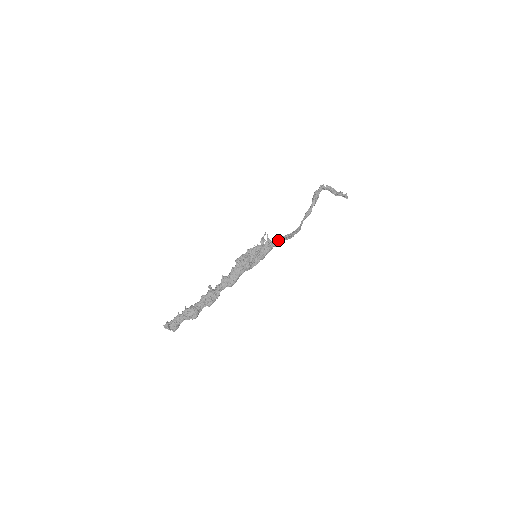
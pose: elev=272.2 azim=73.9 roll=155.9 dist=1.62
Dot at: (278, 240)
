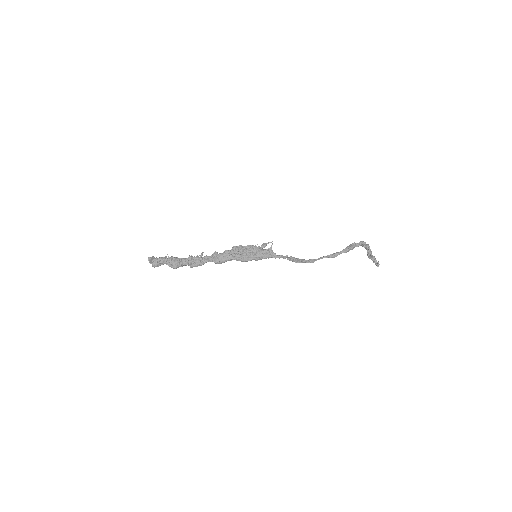
Dot at: (280, 255)
